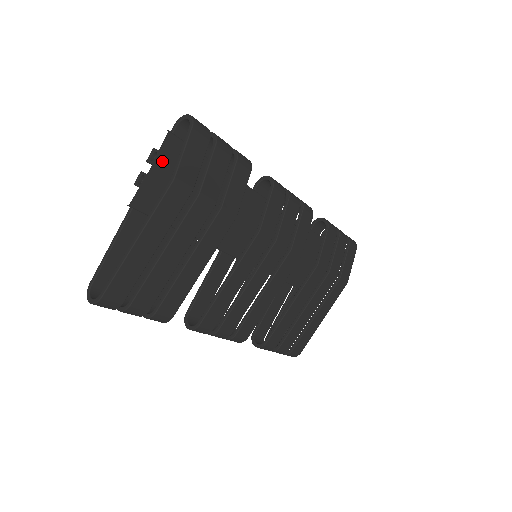
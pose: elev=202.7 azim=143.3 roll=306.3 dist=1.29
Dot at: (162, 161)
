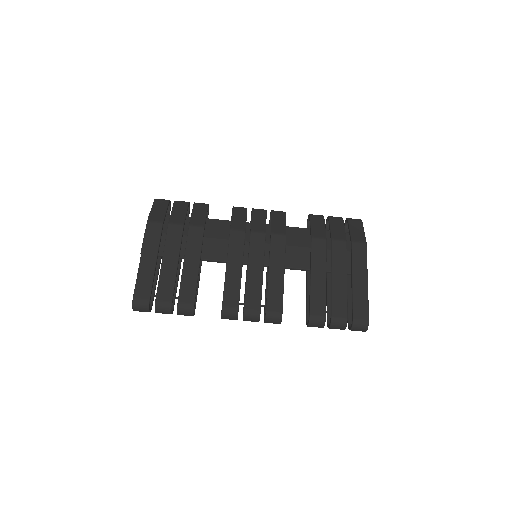
Dot at: occluded
